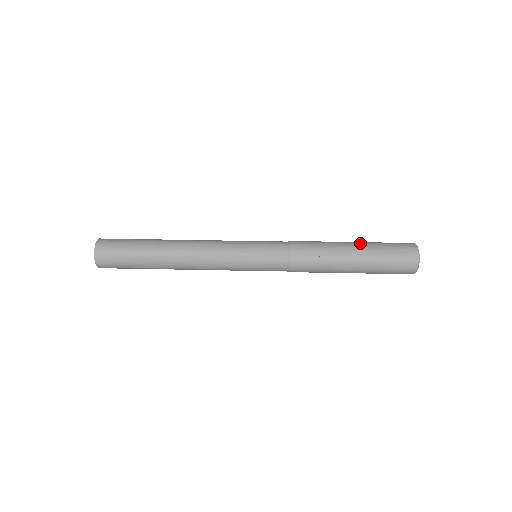
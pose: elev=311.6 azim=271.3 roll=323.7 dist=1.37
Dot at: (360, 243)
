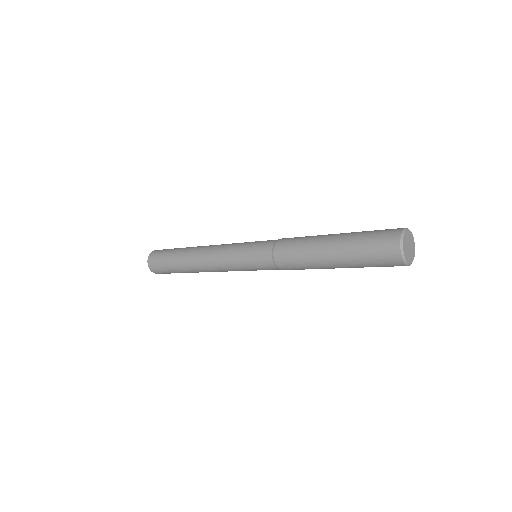
Dot at: occluded
